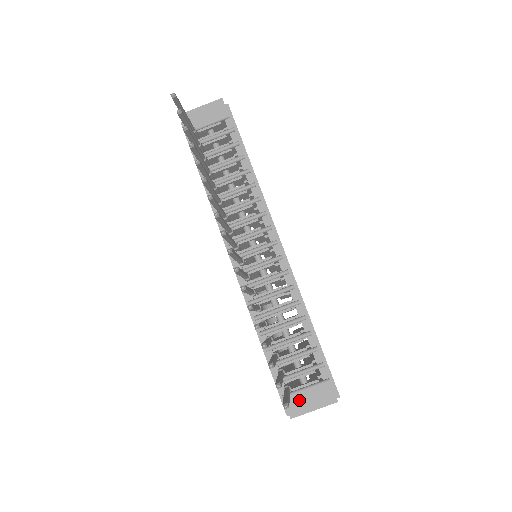
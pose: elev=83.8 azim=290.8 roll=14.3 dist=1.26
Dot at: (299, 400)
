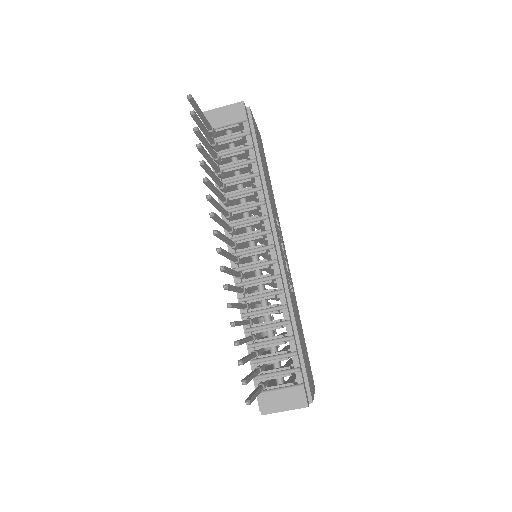
Dot at: (272, 399)
